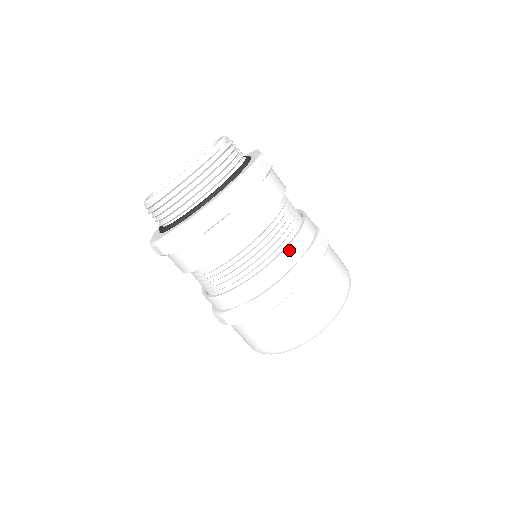
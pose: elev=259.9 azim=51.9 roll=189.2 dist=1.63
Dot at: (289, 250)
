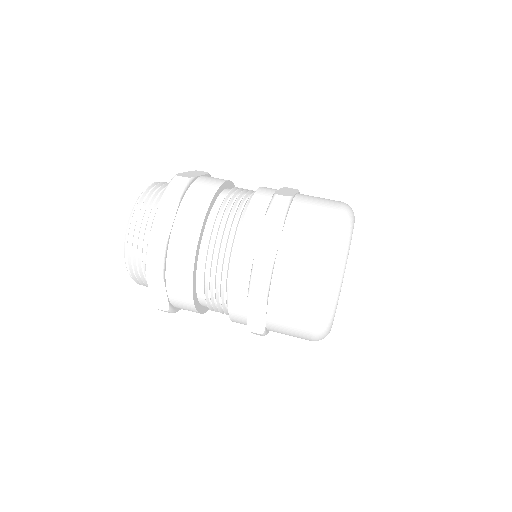
Dot at: (263, 188)
